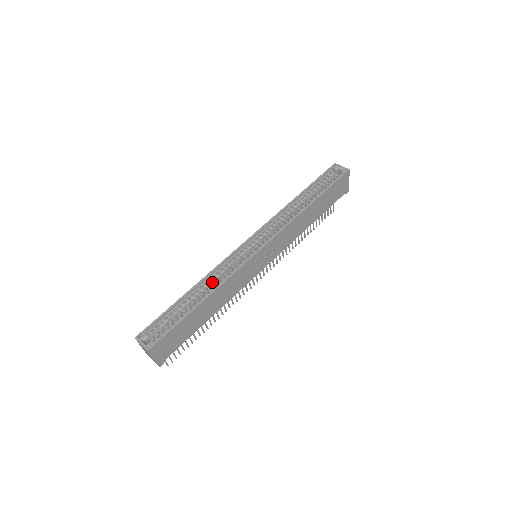
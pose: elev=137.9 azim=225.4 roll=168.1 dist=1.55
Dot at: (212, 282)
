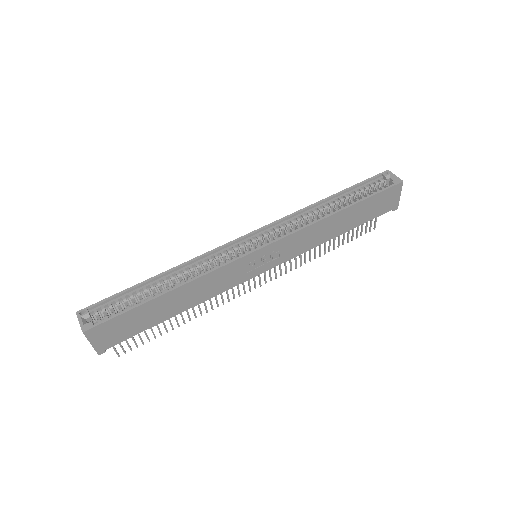
Dot at: (190, 272)
